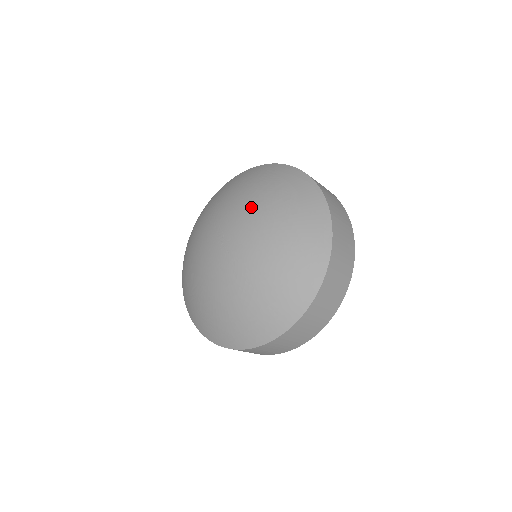
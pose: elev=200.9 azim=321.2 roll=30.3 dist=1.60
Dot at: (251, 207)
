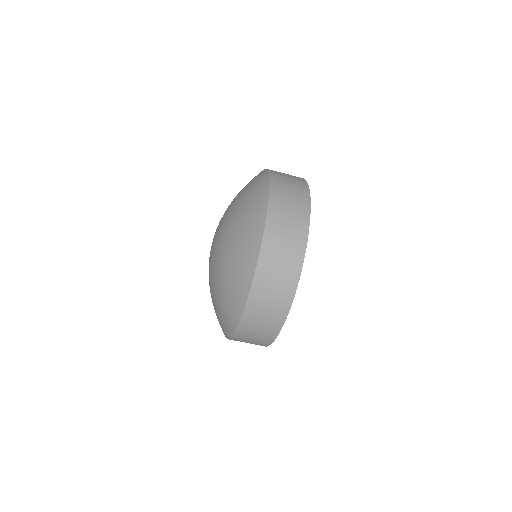
Dot at: (226, 219)
